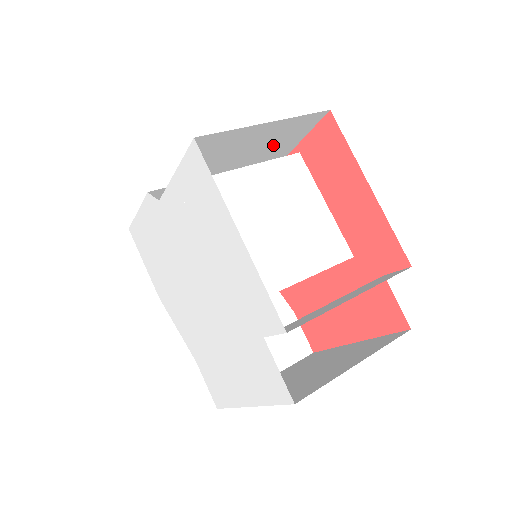
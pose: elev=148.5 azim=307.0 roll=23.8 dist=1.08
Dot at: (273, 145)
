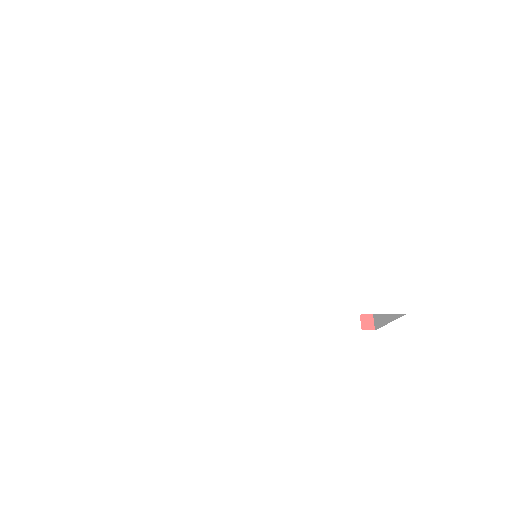
Dot at: occluded
